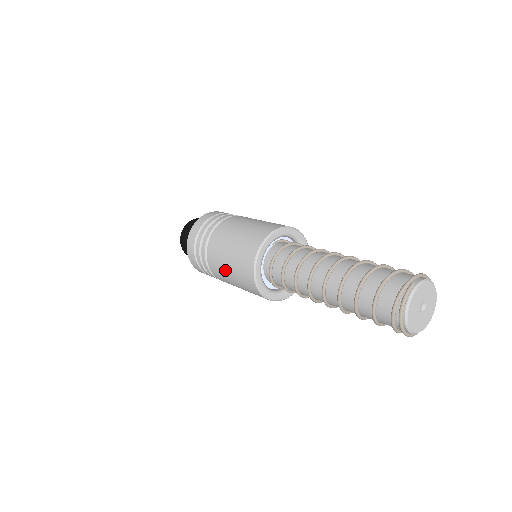
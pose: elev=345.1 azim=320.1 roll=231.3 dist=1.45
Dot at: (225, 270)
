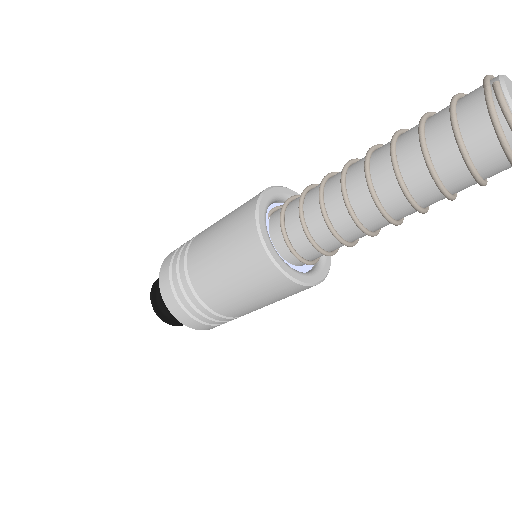
Dot at: (233, 293)
